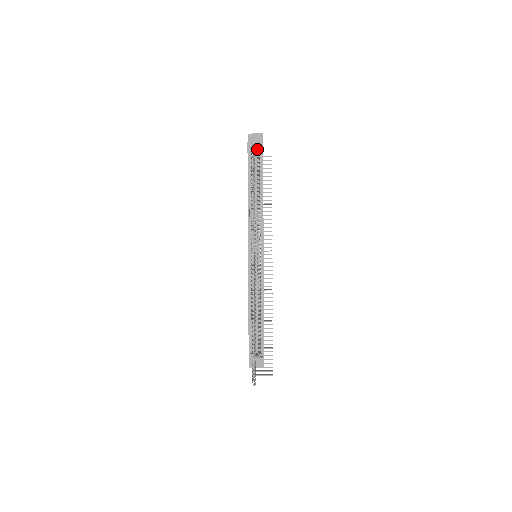
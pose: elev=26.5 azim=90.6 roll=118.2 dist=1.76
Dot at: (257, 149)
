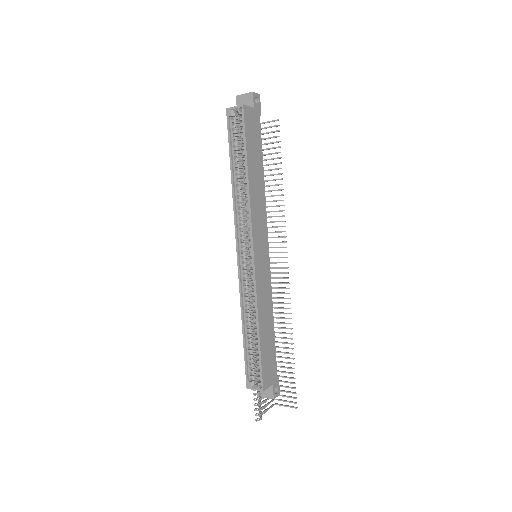
Dot at: (240, 115)
